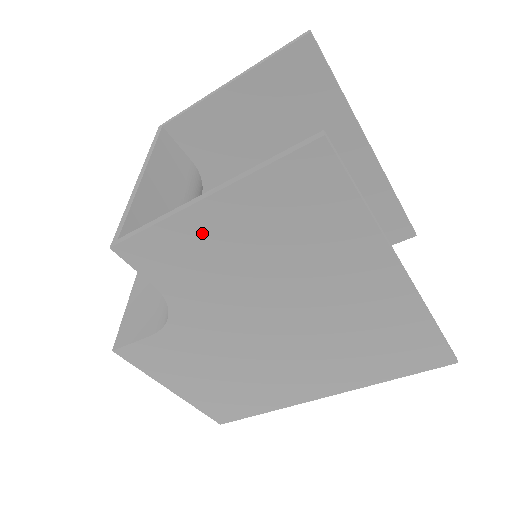
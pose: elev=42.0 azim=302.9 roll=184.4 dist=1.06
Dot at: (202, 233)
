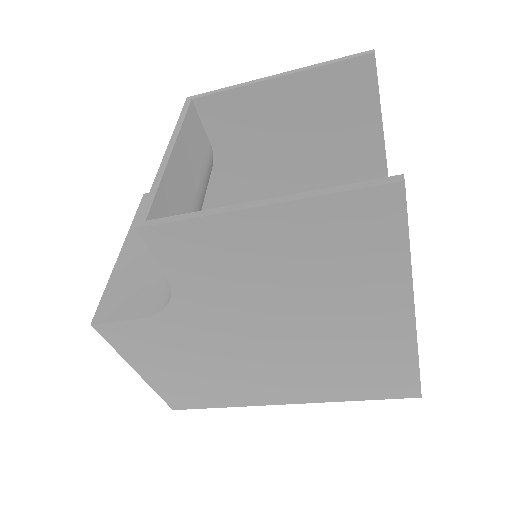
Dot at: (240, 237)
